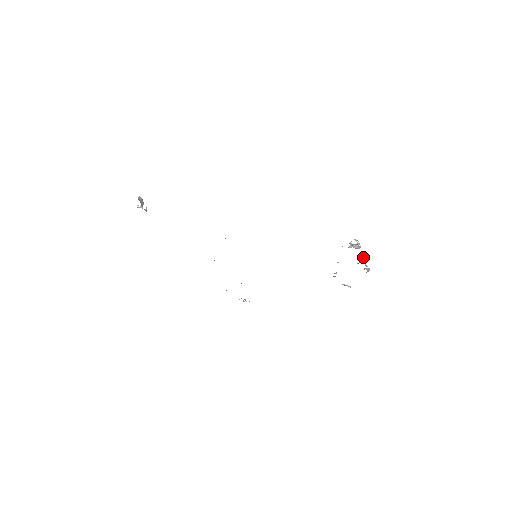
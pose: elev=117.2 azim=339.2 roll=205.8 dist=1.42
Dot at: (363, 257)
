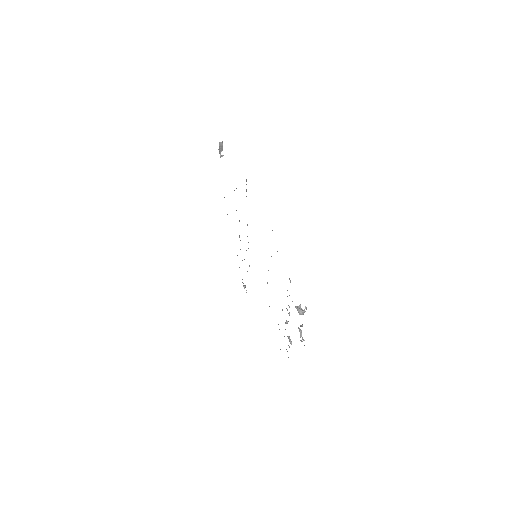
Dot at: (302, 325)
